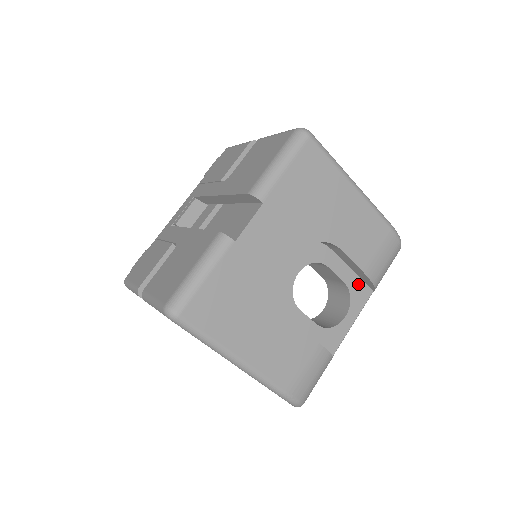
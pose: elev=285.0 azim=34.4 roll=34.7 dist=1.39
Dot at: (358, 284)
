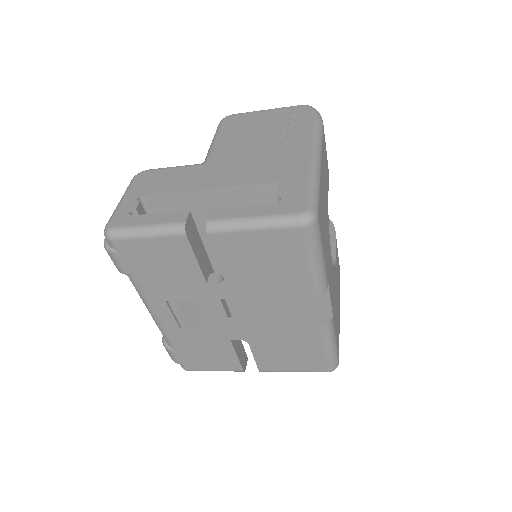
Dot at: occluded
